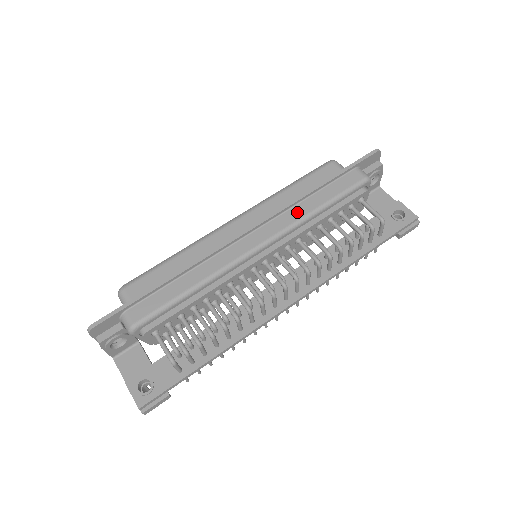
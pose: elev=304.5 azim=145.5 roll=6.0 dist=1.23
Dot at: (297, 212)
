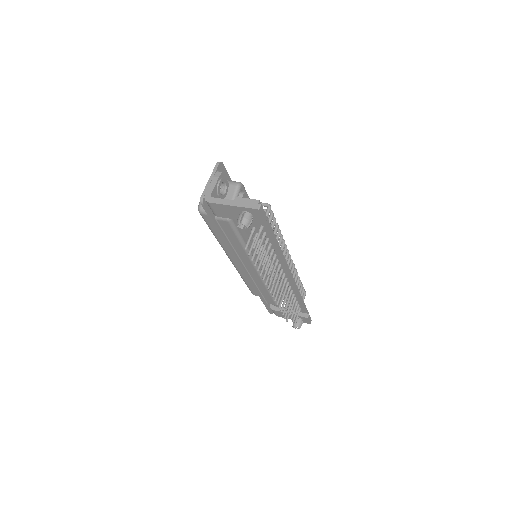
Dot at: occluded
